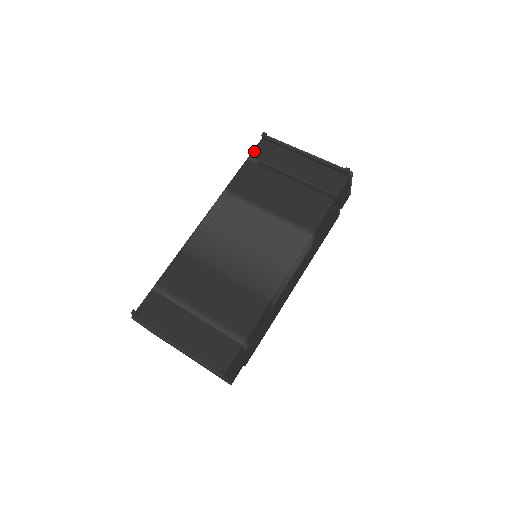
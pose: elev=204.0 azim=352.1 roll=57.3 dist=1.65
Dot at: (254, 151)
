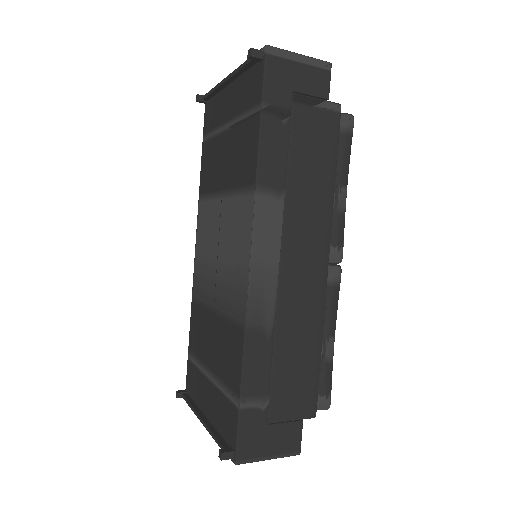
Dot at: (204, 126)
